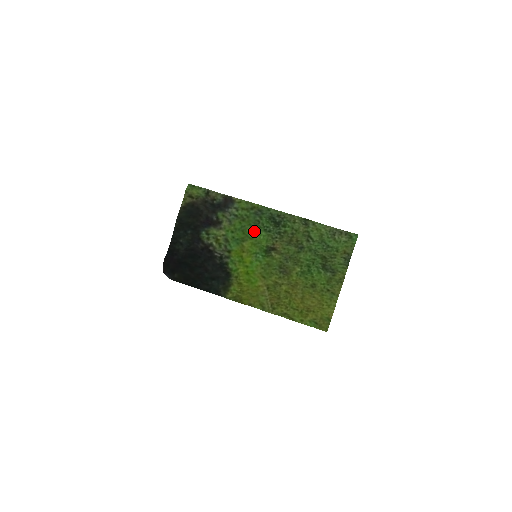
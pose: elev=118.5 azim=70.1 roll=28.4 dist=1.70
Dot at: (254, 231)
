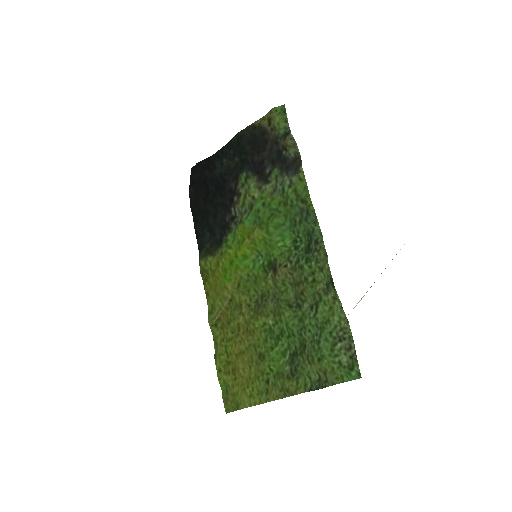
Dot at: (282, 228)
